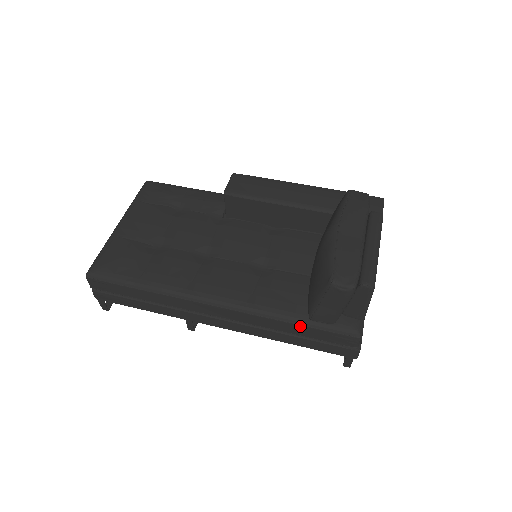
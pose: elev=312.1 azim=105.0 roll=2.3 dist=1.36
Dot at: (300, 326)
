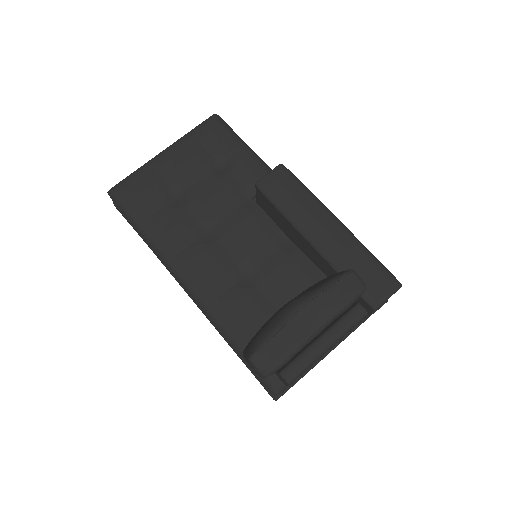
Dot at: (236, 351)
